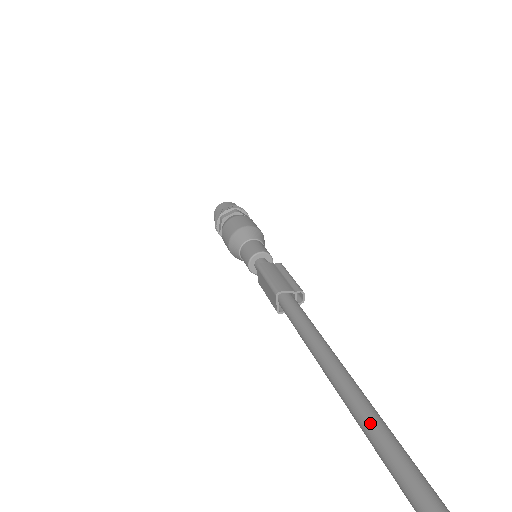
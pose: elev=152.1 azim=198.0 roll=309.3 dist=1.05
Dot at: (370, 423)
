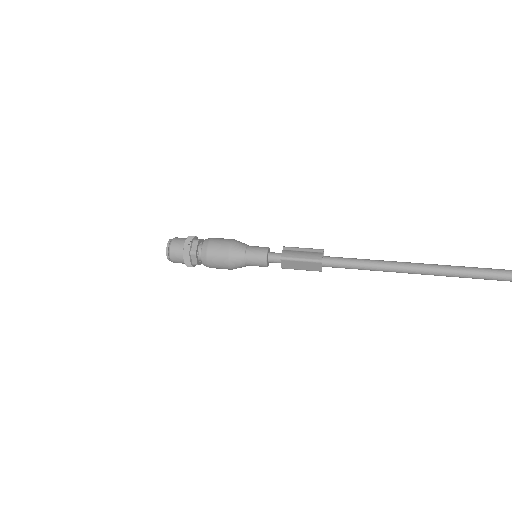
Dot at: (441, 269)
